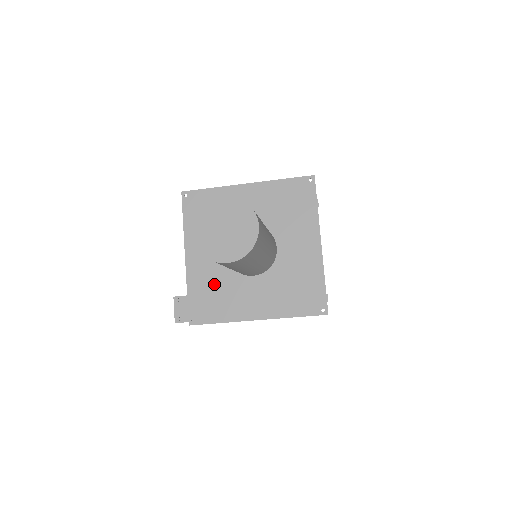
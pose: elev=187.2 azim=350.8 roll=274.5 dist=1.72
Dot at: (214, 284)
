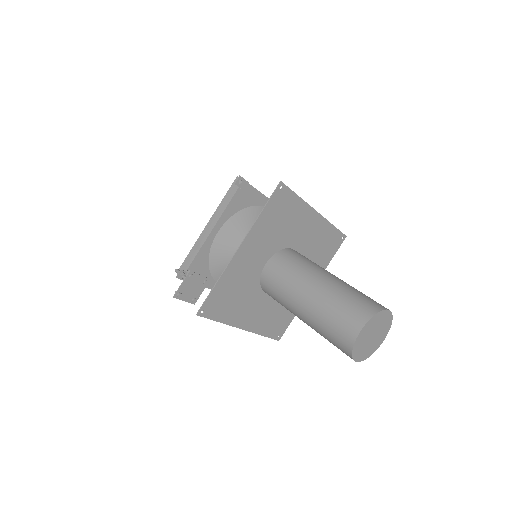
Dot at: (240, 286)
